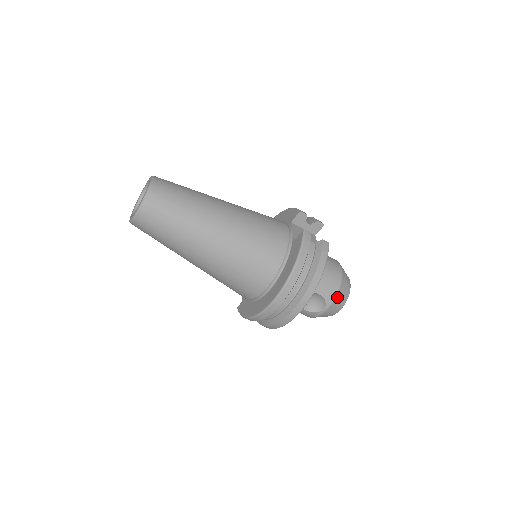
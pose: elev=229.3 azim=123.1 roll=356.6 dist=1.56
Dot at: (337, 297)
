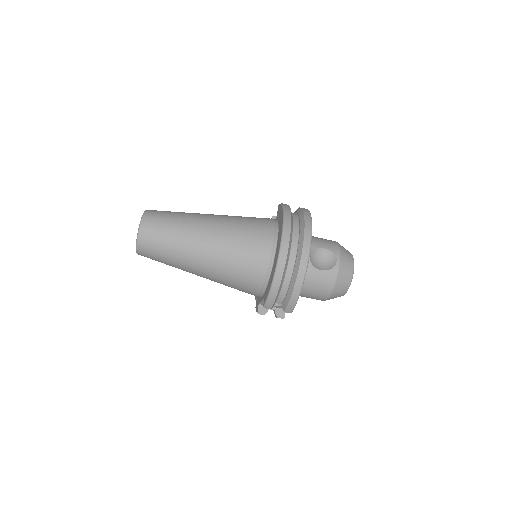
Dot at: (341, 250)
